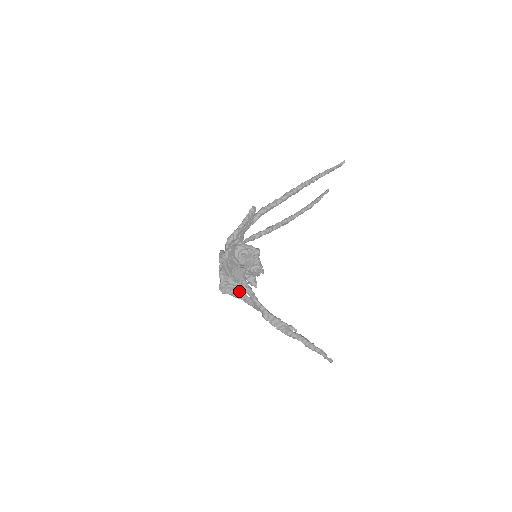
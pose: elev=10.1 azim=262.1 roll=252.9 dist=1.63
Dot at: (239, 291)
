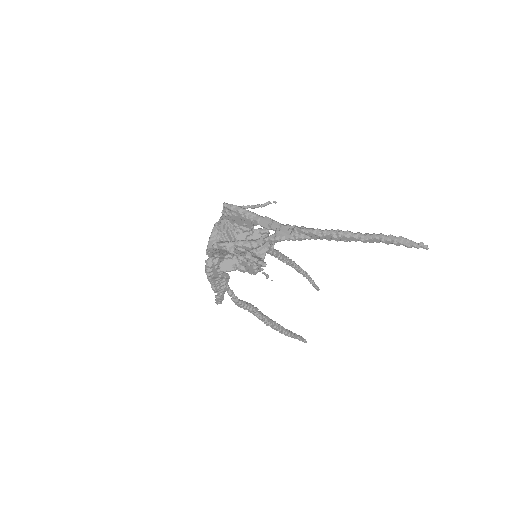
Dot at: occluded
